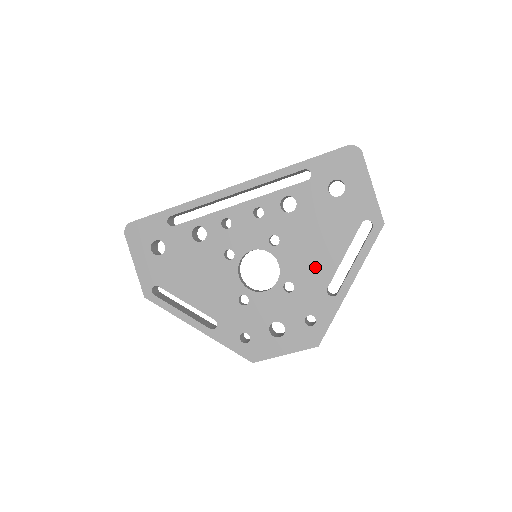
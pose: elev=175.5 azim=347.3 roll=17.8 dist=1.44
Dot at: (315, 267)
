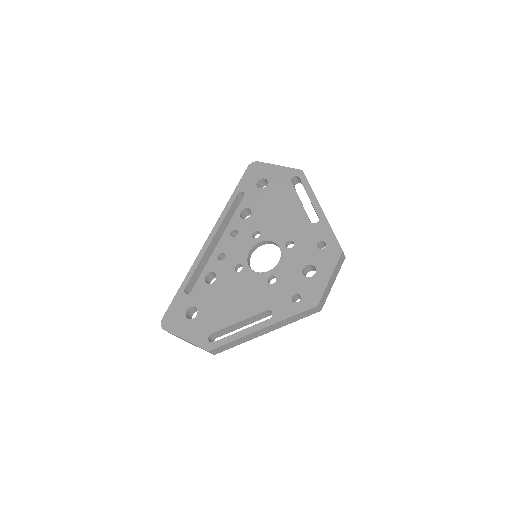
Dot at: (292, 221)
